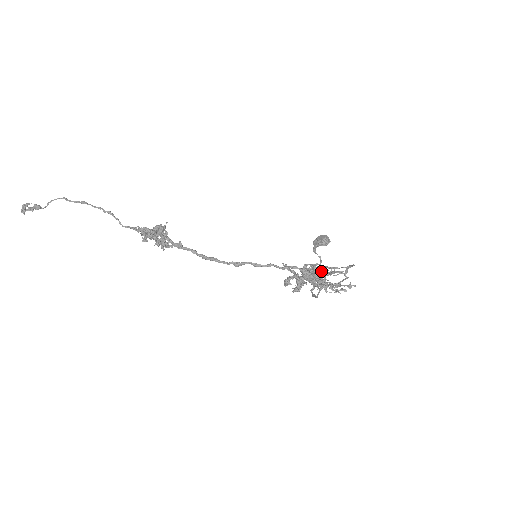
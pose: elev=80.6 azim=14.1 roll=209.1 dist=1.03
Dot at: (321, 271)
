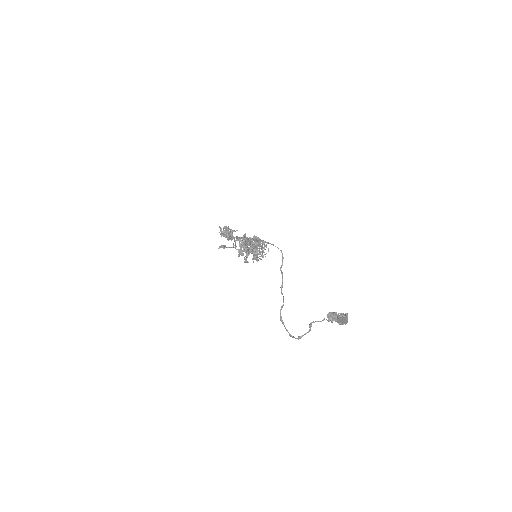
Dot at: occluded
